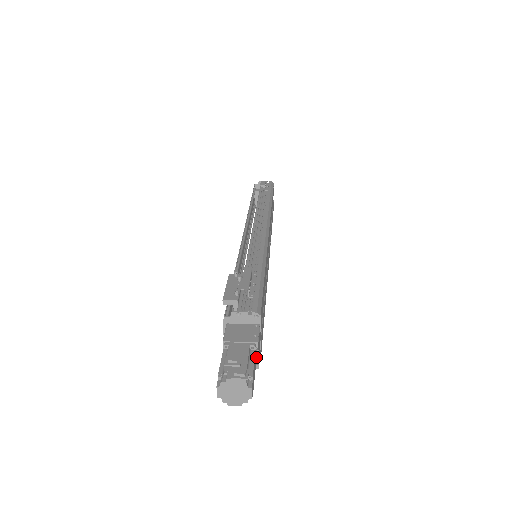
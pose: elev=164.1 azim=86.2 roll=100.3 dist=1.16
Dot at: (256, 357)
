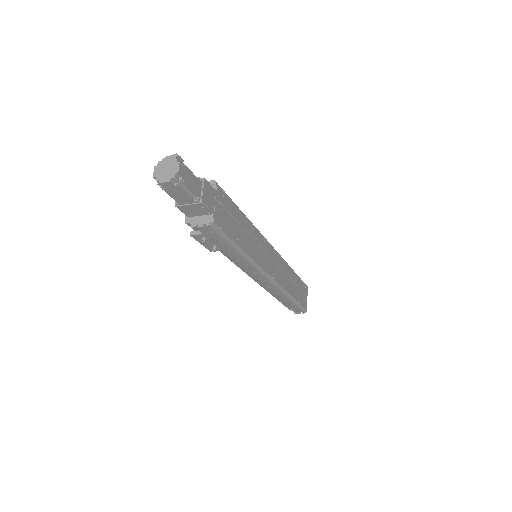
Dot at: (201, 192)
